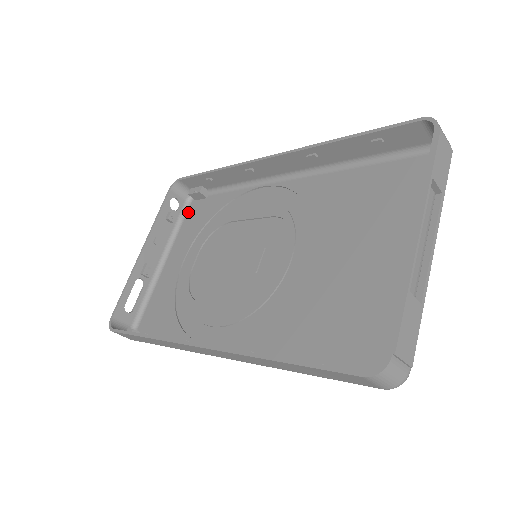
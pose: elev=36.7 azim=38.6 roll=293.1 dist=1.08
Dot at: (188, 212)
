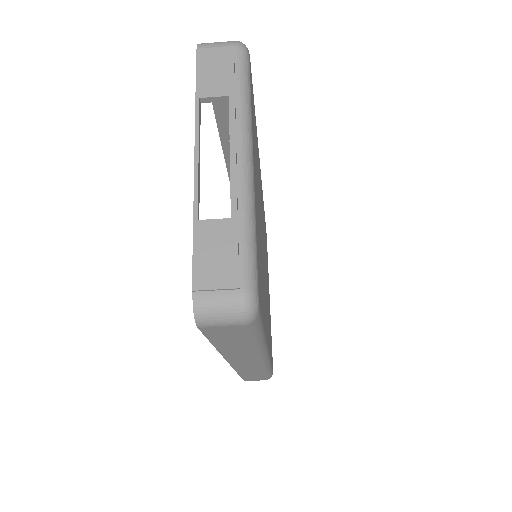
Dot at: occluded
